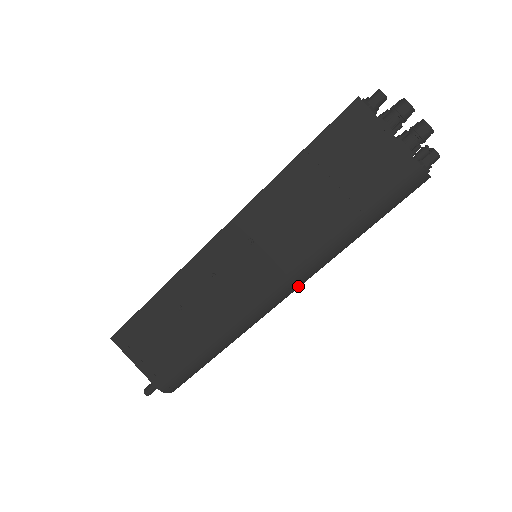
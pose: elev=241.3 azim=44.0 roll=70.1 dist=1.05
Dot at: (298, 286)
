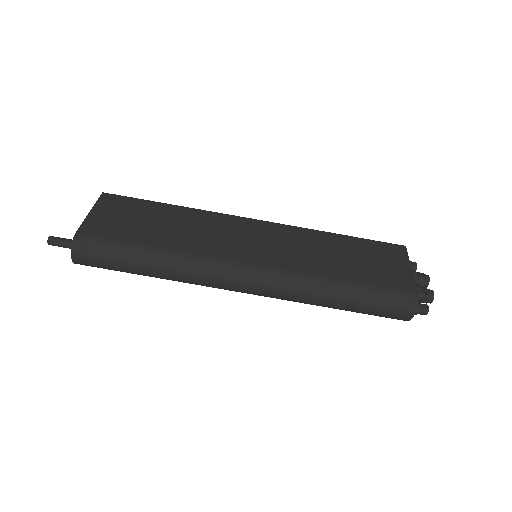
Dot at: (266, 284)
